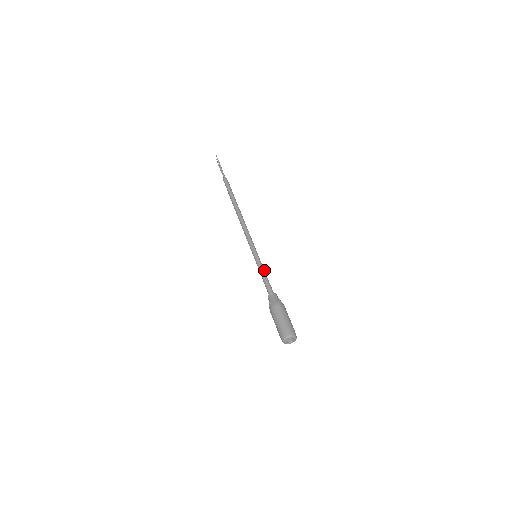
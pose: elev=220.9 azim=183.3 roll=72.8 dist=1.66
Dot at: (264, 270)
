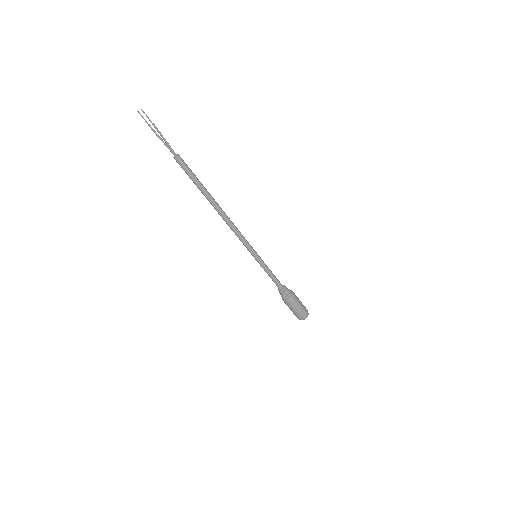
Dot at: occluded
